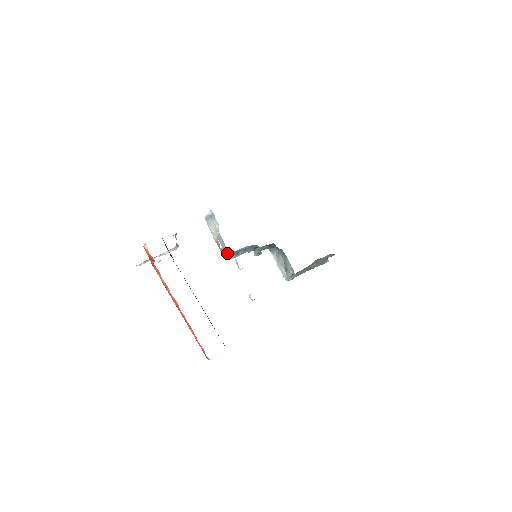
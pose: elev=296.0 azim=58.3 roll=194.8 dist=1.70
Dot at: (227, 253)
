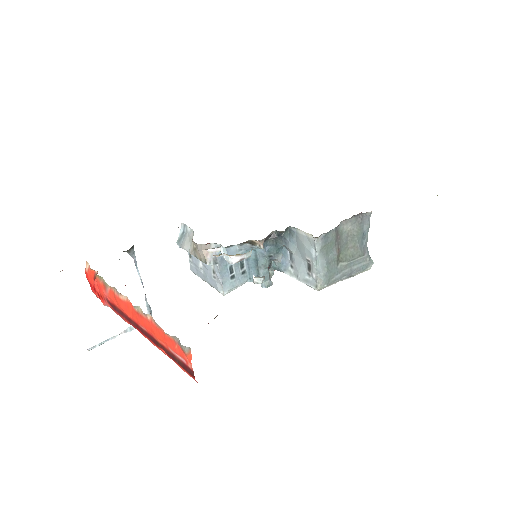
Dot at: (211, 257)
